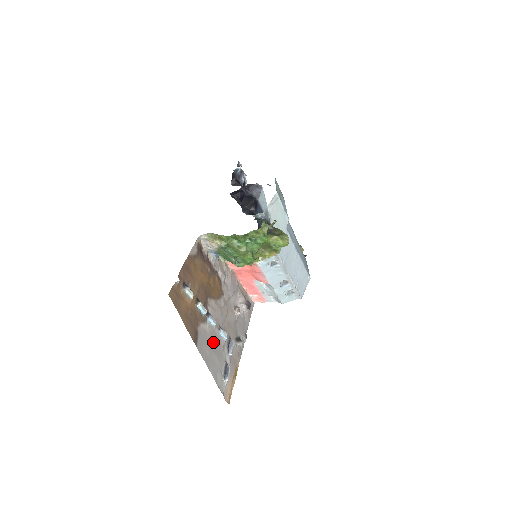
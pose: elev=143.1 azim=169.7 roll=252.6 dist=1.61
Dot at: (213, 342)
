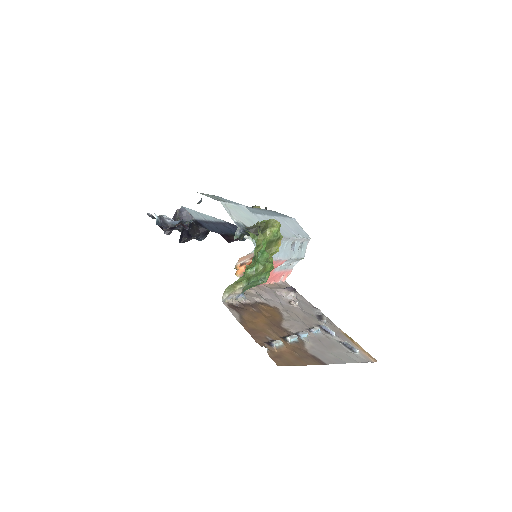
Dot at: (322, 345)
